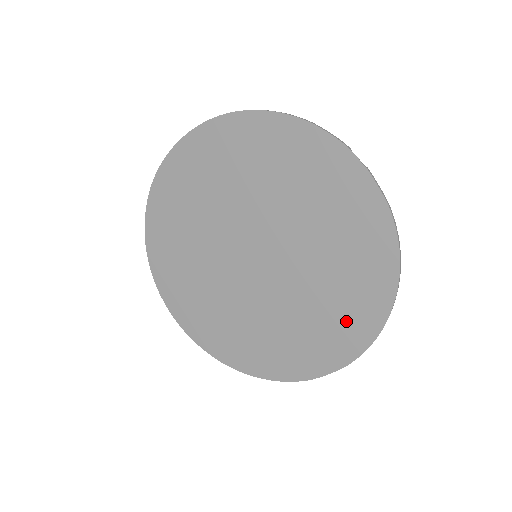
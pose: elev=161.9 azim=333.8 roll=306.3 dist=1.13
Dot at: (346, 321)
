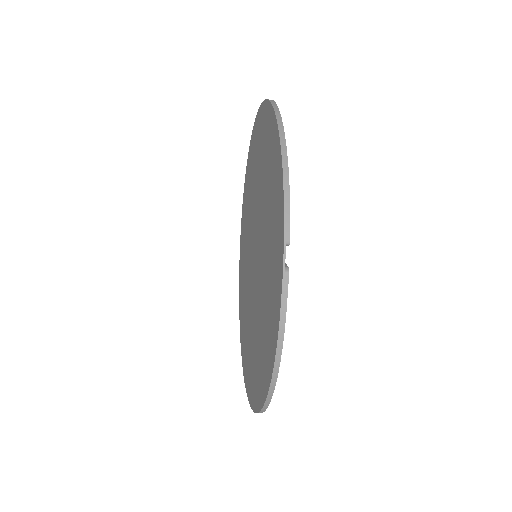
Dot at: (255, 375)
